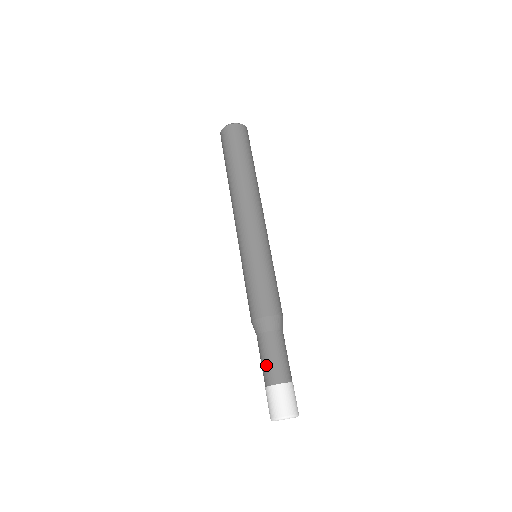
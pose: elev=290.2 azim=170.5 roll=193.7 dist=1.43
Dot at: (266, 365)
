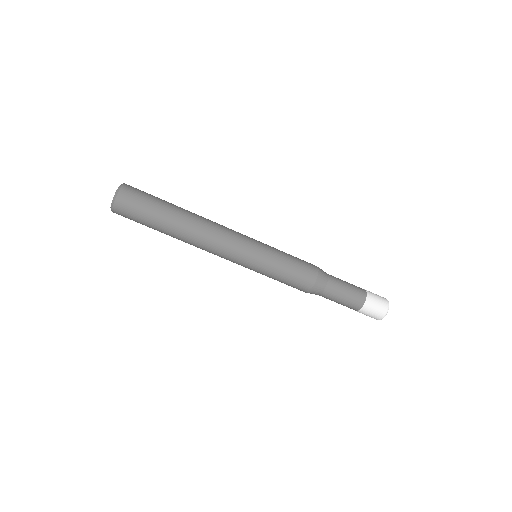
Dot at: occluded
